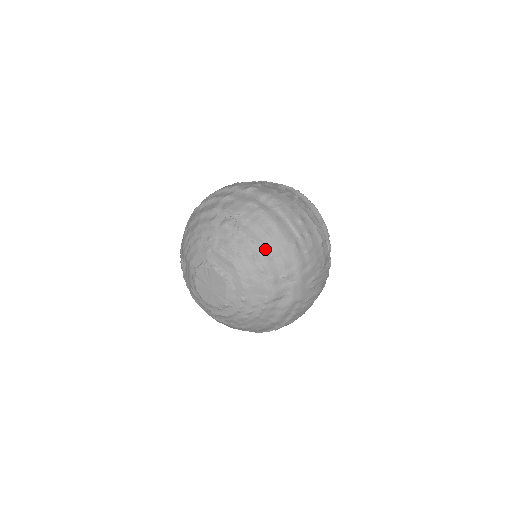
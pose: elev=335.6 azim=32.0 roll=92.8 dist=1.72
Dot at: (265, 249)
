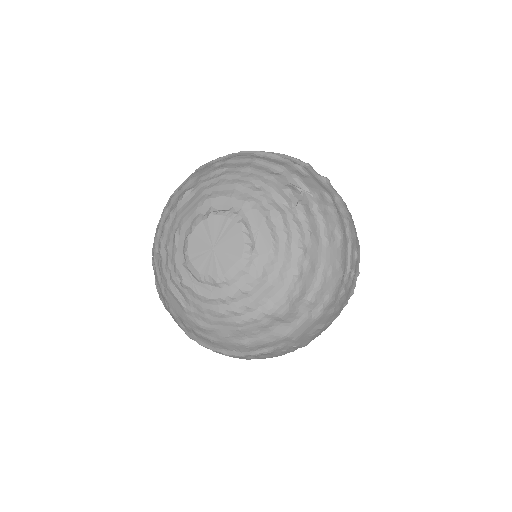
Dot at: (316, 253)
